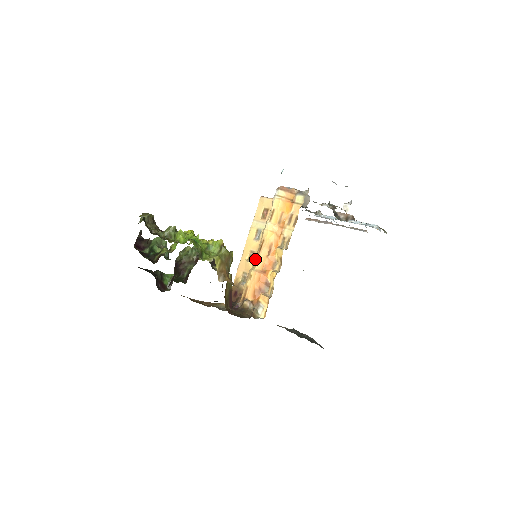
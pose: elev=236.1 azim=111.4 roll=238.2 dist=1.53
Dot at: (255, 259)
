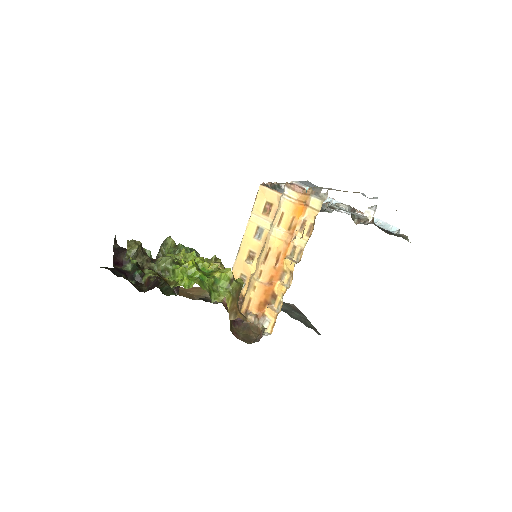
Dot at: (259, 268)
